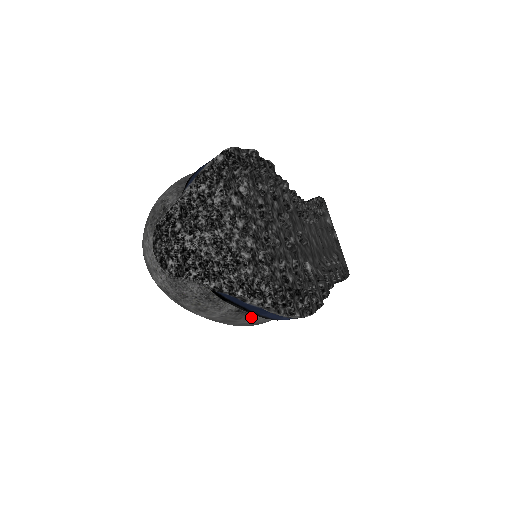
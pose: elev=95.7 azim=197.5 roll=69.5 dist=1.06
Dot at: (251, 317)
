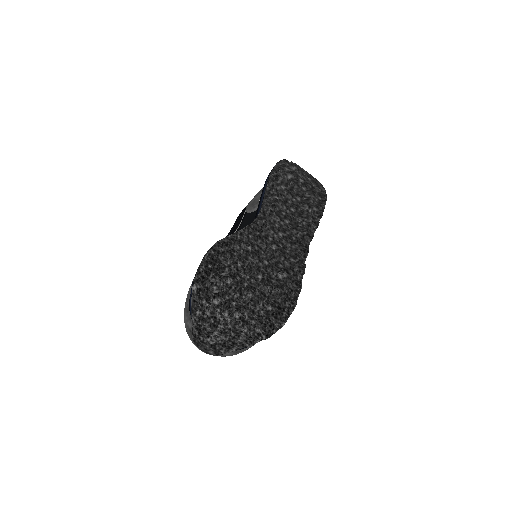
Dot at: occluded
